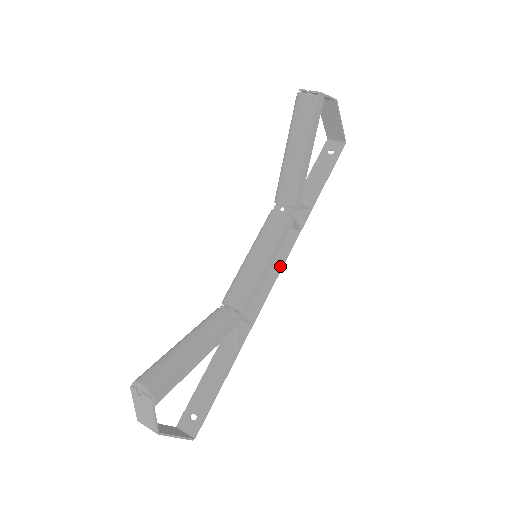
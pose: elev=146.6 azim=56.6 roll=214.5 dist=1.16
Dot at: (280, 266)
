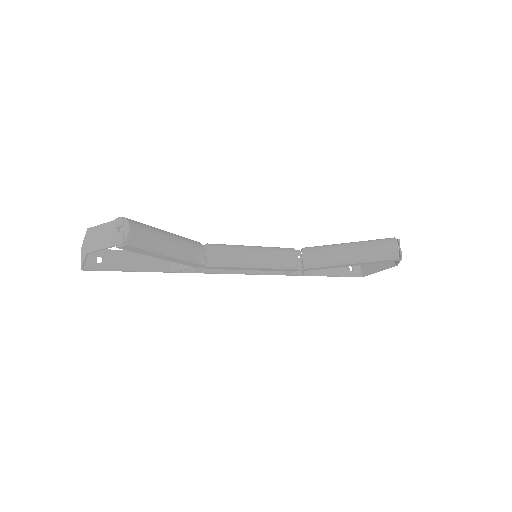
Dot at: (251, 272)
